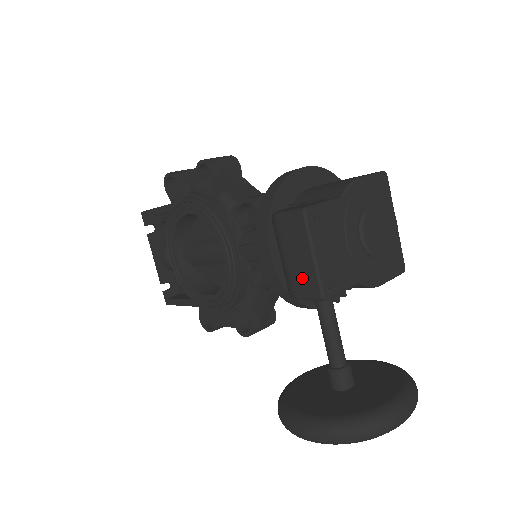
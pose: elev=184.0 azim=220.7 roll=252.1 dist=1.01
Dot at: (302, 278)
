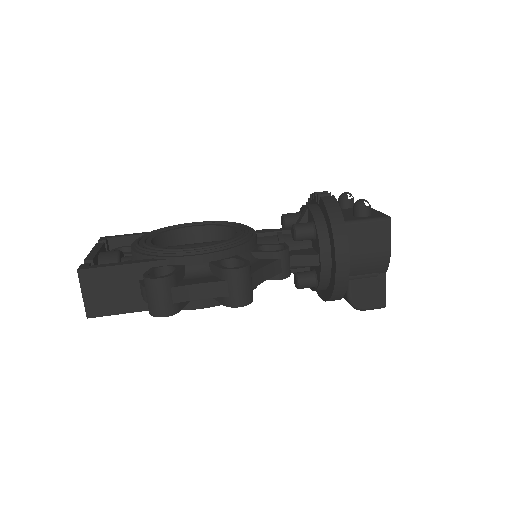
Dot at: occluded
